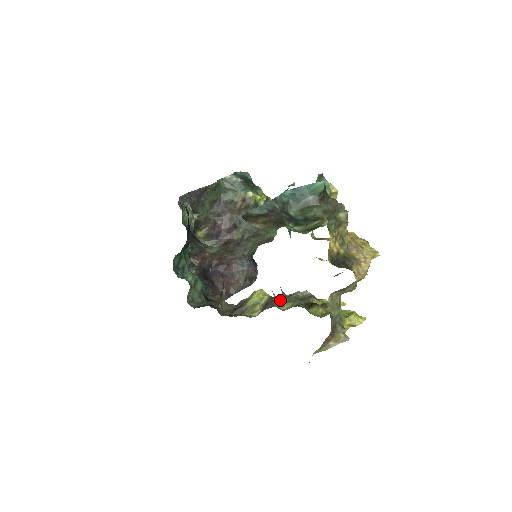
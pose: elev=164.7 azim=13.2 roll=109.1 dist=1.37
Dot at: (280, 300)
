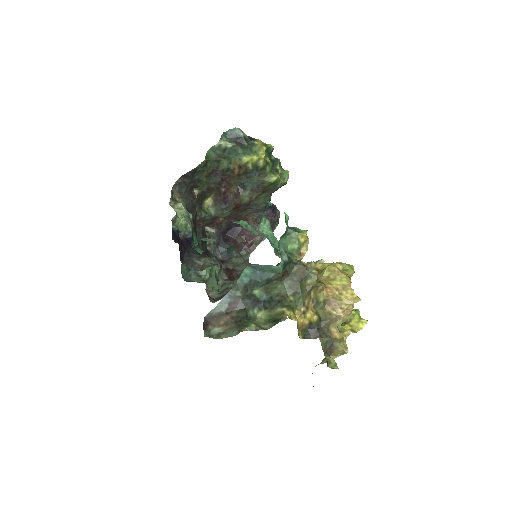
Dot at: occluded
